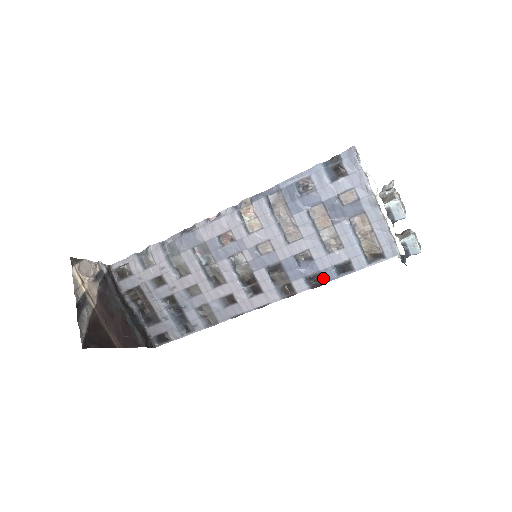
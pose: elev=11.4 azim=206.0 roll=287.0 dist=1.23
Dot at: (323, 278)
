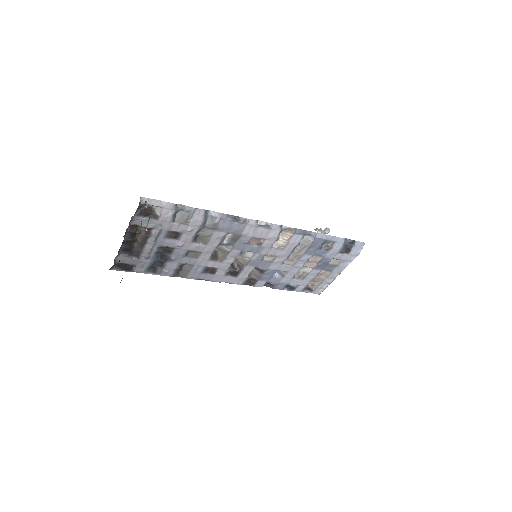
Dot at: (276, 286)
